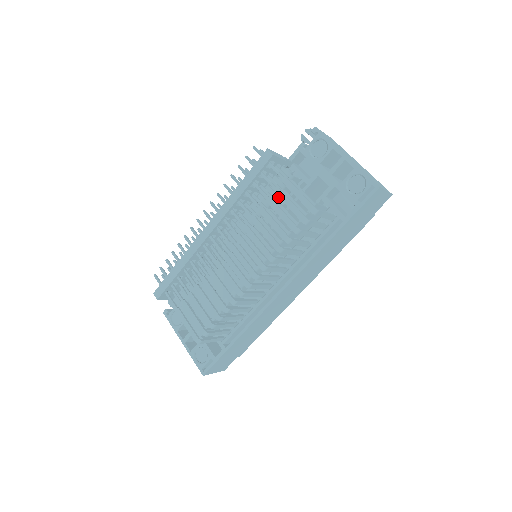
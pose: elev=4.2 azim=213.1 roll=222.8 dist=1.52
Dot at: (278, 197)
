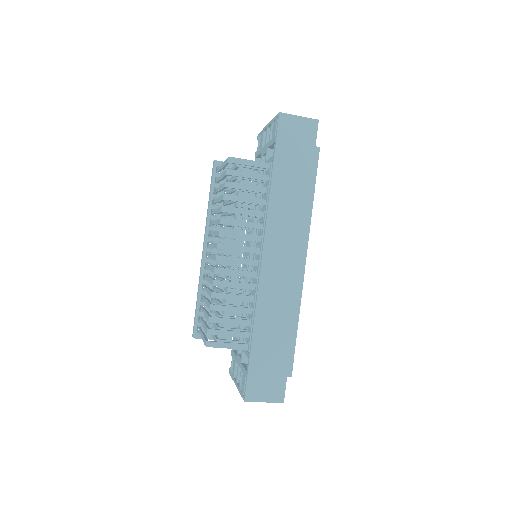
Dot at: (245, 194)
